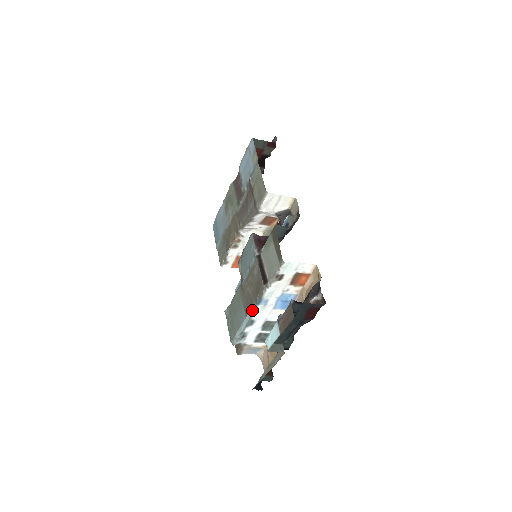
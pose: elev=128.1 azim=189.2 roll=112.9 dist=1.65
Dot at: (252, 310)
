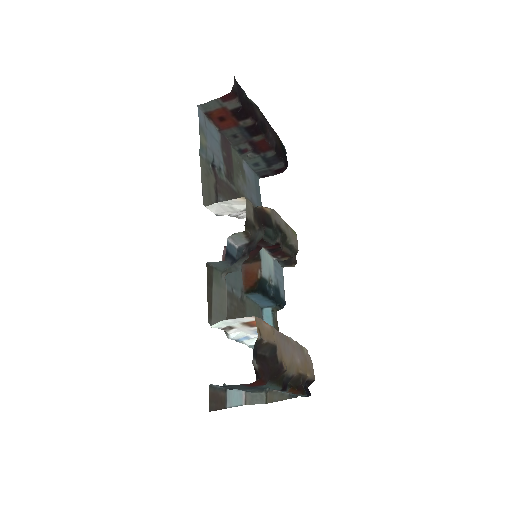
Dot at: occluded
